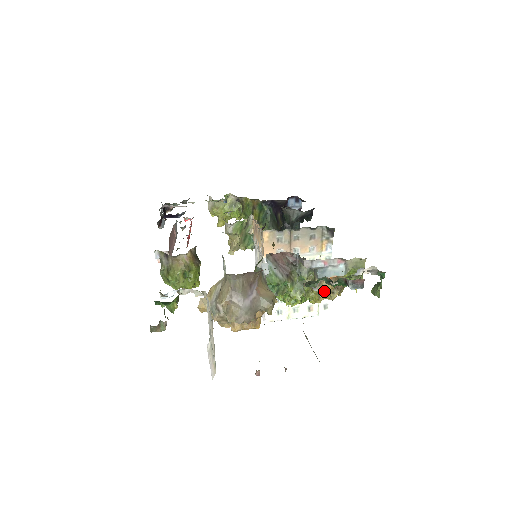
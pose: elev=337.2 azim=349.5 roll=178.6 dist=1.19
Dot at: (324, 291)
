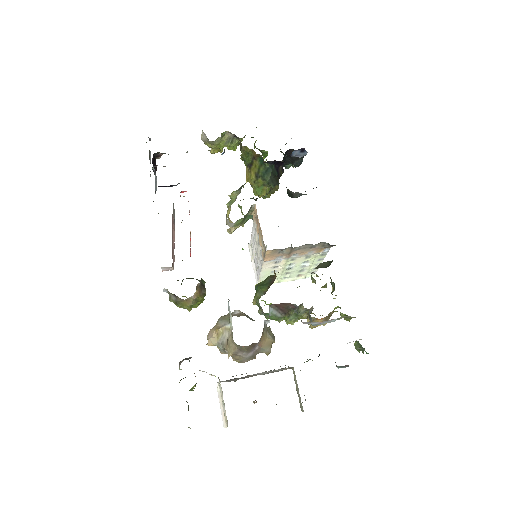
Dot at: (315, 326)
